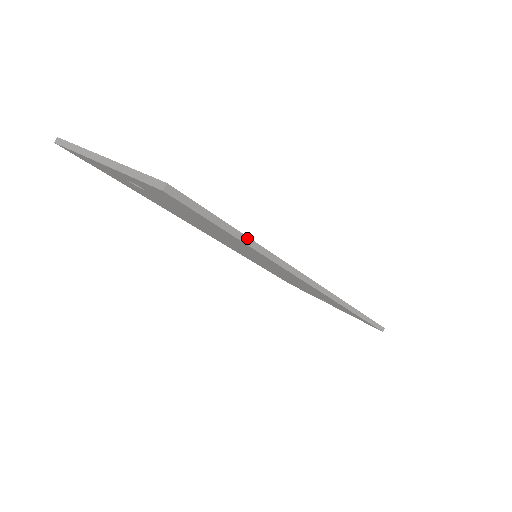
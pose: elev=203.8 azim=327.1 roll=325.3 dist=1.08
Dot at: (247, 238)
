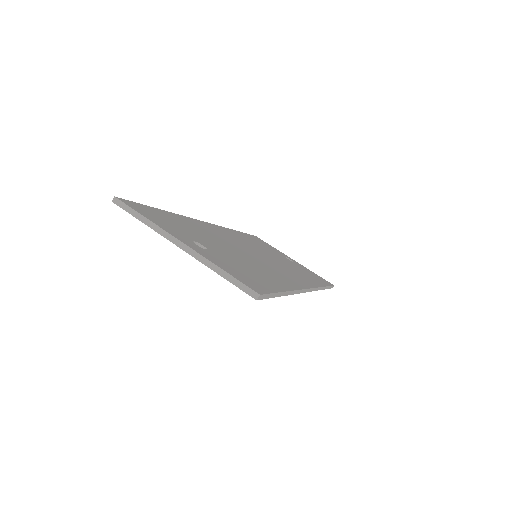
Dot at: (286, 292)
